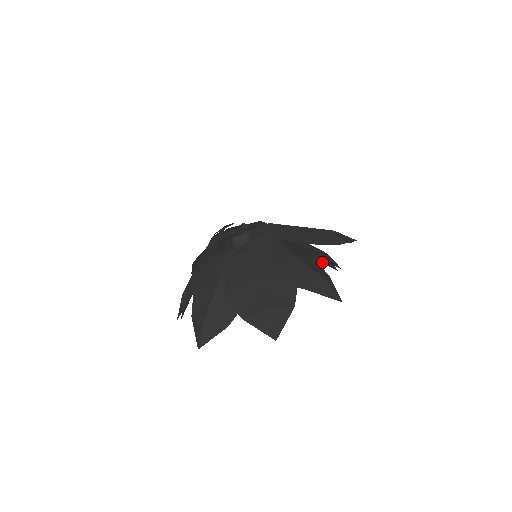
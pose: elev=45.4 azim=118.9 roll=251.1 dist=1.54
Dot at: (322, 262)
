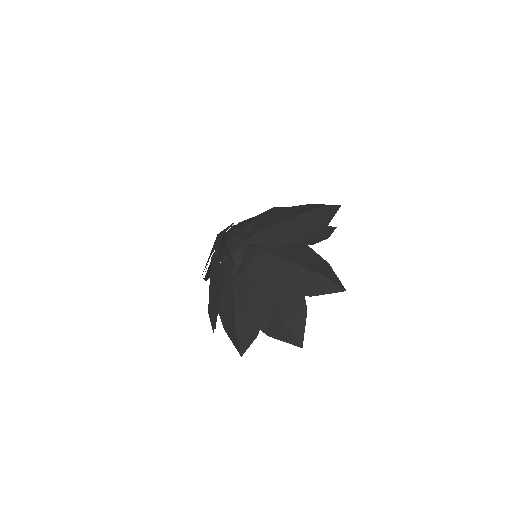
Dot at: occluded
